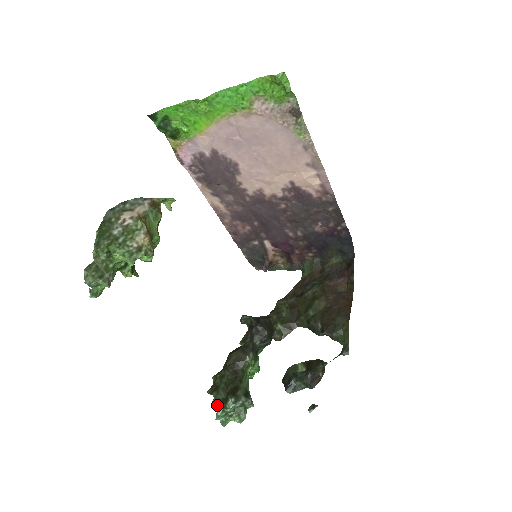
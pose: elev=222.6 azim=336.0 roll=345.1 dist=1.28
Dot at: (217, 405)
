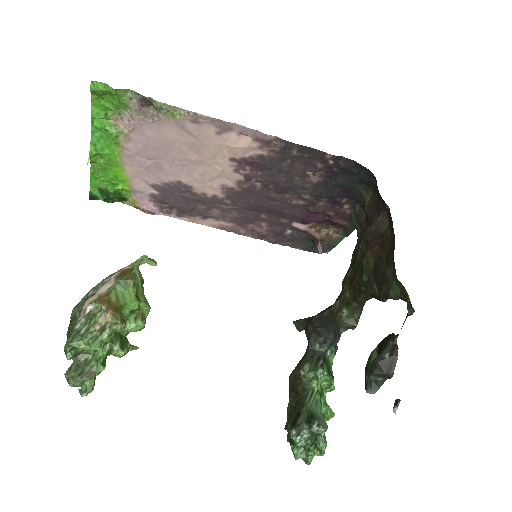
Dot at: (289, 442)
